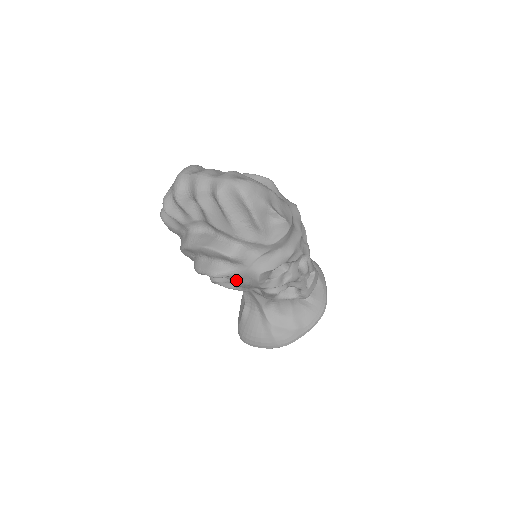
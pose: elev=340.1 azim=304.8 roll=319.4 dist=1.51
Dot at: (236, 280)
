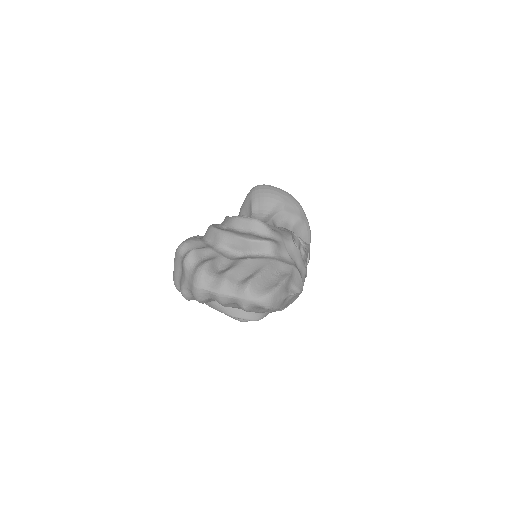
Dot at: occluded
